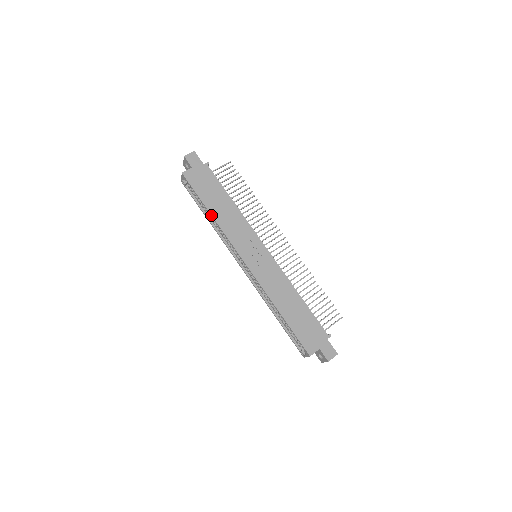
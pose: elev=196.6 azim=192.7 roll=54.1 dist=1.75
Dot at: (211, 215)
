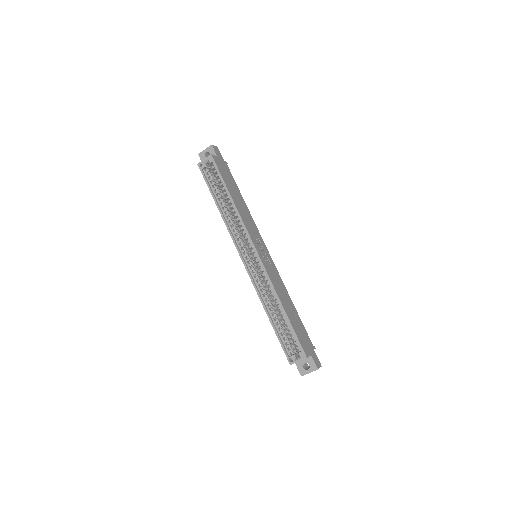
Dot at: (232, 199)
